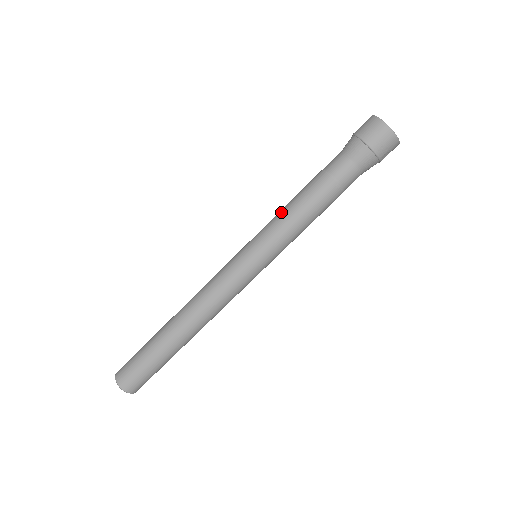
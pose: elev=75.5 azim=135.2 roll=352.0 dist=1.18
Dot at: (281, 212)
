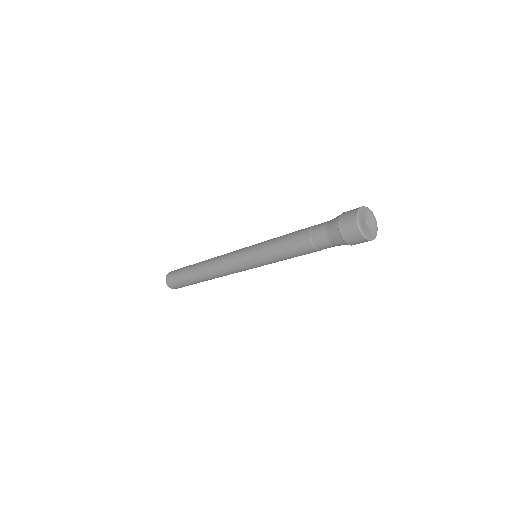
Dot at: (279, 257)
